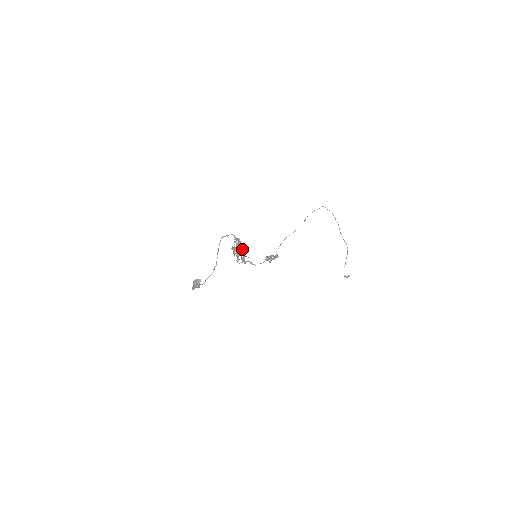
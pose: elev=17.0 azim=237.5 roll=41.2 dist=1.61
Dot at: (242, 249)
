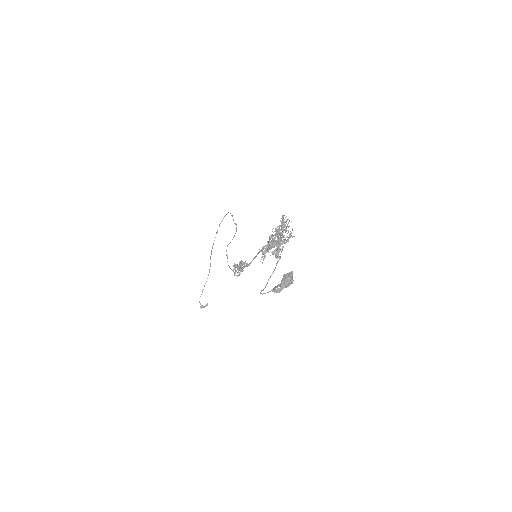
Dot at: (291, 233)
